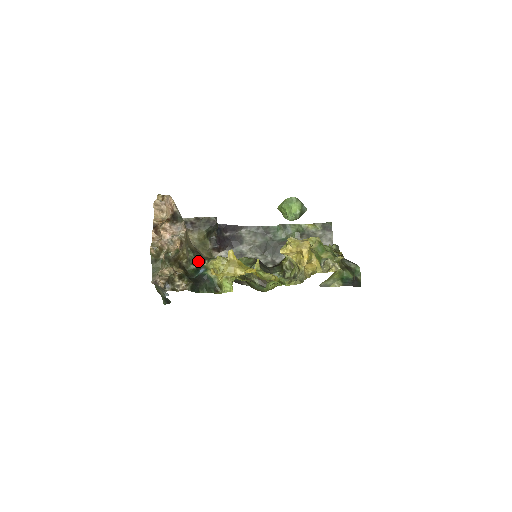
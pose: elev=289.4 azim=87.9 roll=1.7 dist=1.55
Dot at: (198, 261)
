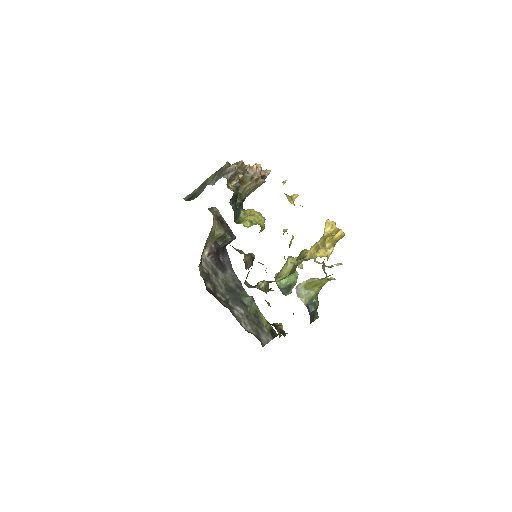
Dot at: (242, 204)
